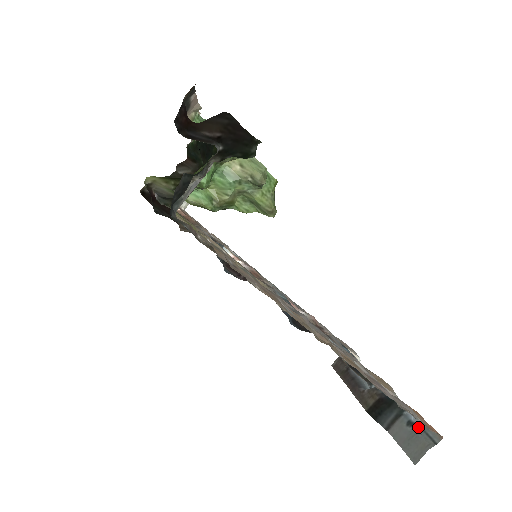
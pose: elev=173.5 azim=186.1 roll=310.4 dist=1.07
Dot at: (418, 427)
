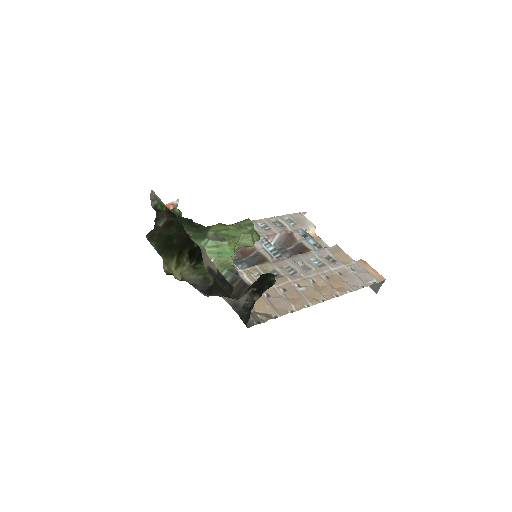
Dot at: occluded
